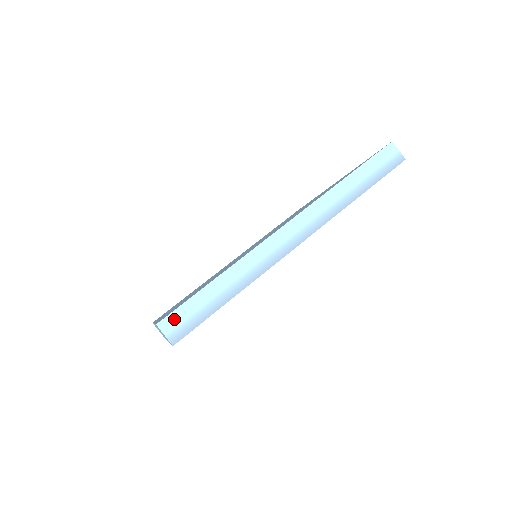
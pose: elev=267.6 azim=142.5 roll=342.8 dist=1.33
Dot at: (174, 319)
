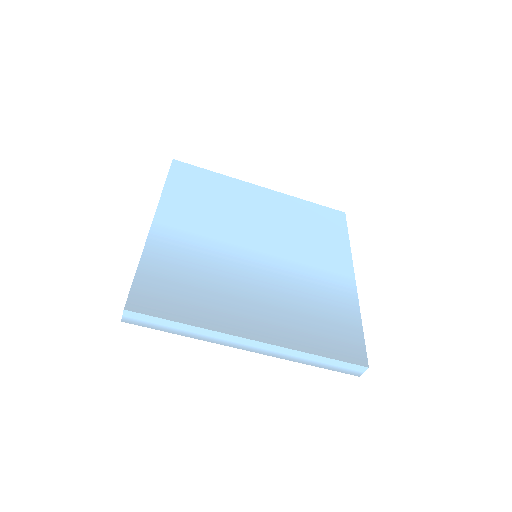
Dot at: (136, 316)
